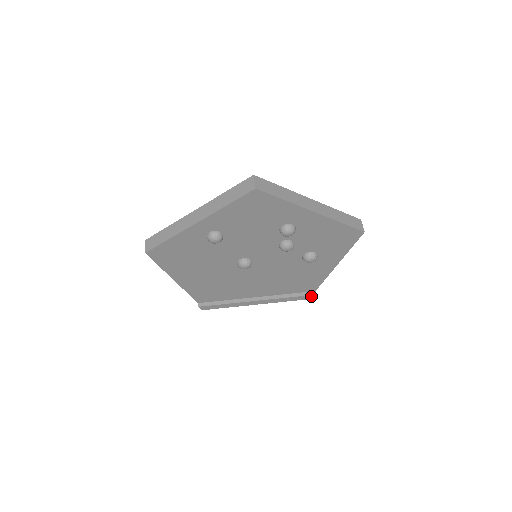
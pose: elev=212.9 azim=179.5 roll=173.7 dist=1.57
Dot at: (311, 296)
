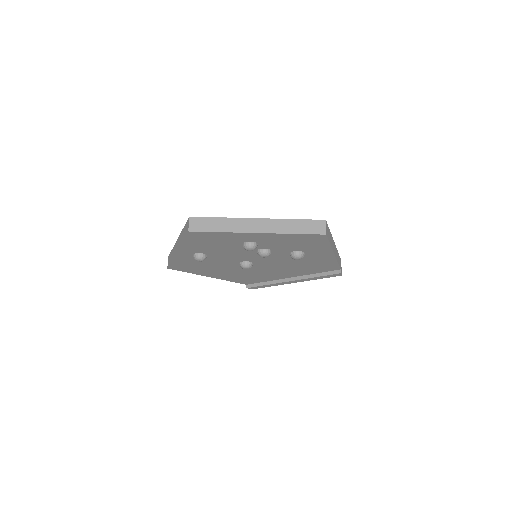
Dot at: (337, 274)
